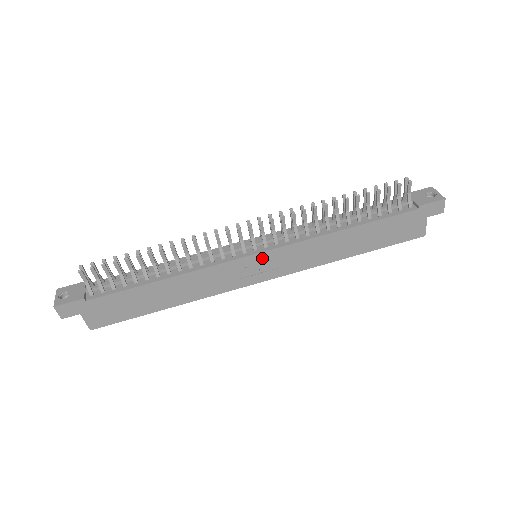
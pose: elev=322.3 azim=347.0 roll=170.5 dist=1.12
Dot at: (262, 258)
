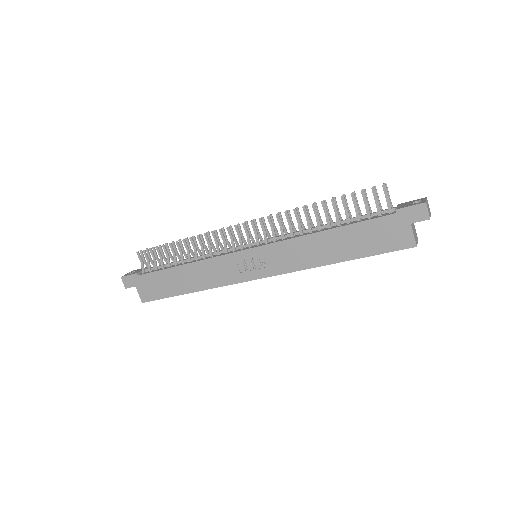
Dot at: (254, 254)
